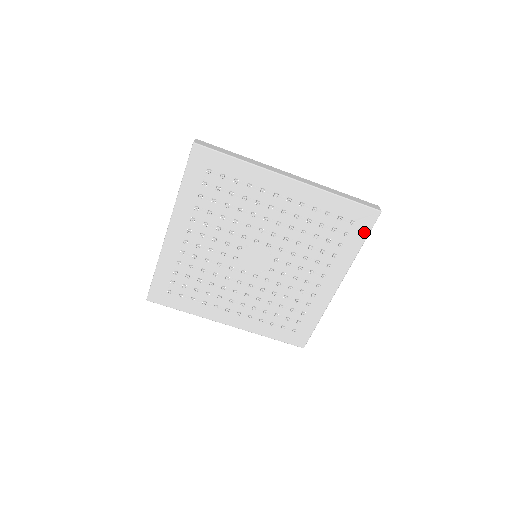
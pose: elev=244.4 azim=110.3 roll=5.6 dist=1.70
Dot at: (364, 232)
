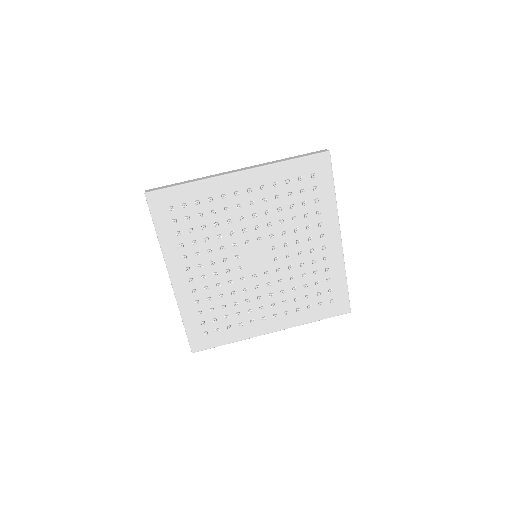
Dot at: (328, 177)
